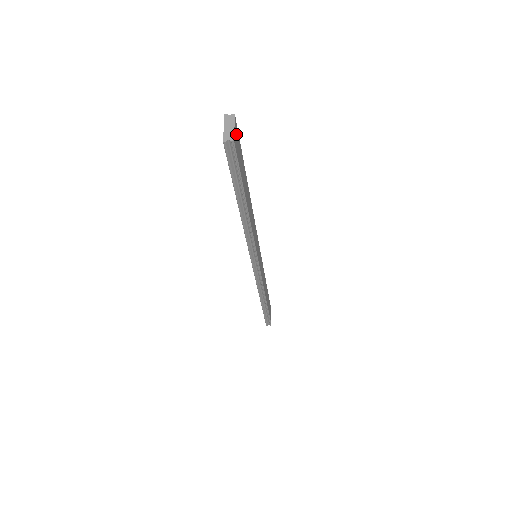
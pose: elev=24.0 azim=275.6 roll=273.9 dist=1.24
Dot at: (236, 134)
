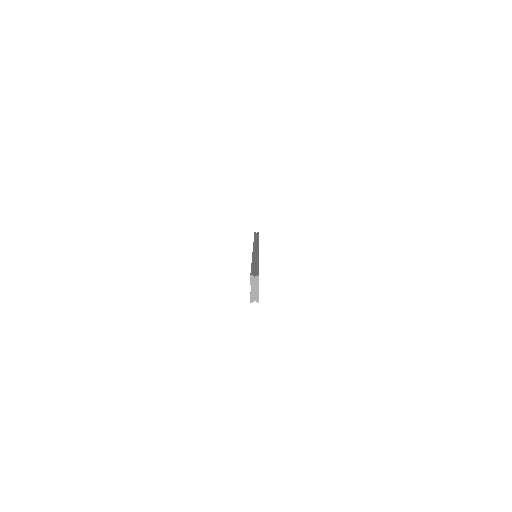
Dot at: occluded
